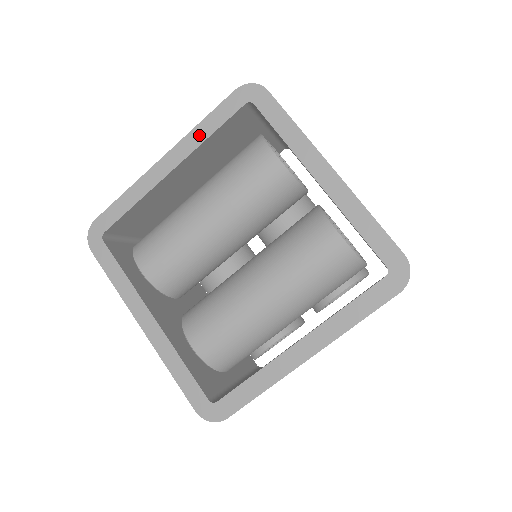
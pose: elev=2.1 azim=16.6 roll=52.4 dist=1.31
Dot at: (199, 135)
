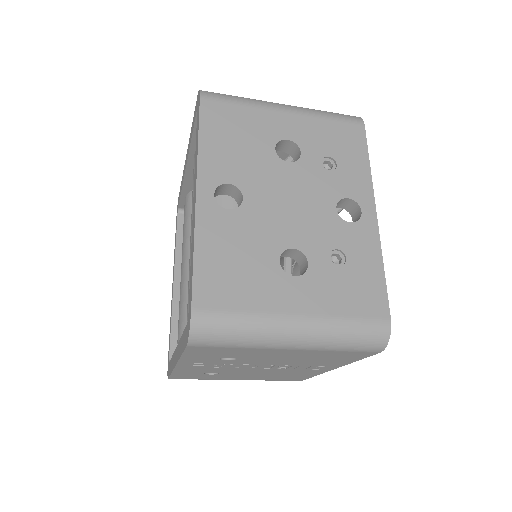
Dot at: occluded
